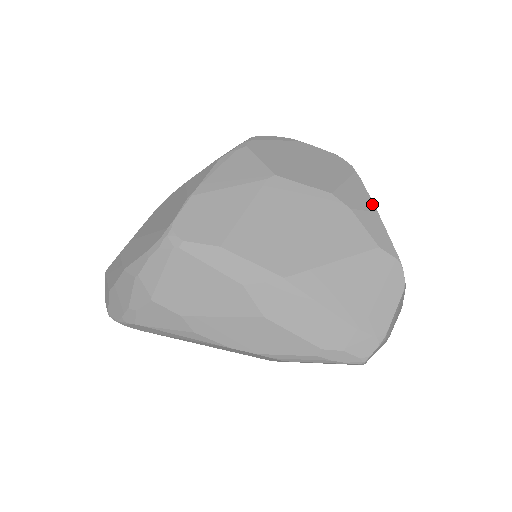
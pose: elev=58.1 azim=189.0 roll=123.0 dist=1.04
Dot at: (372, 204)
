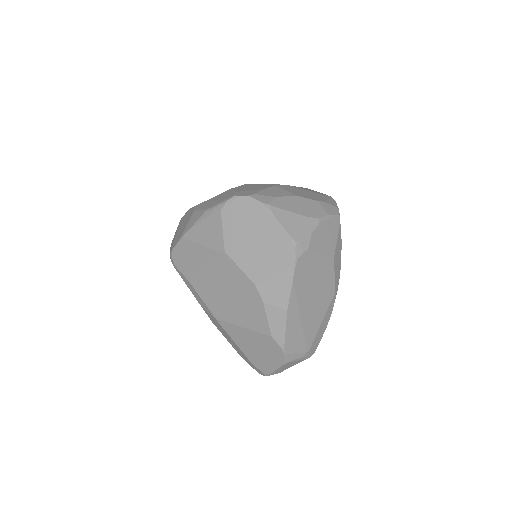
Dot at: (287, 302)
